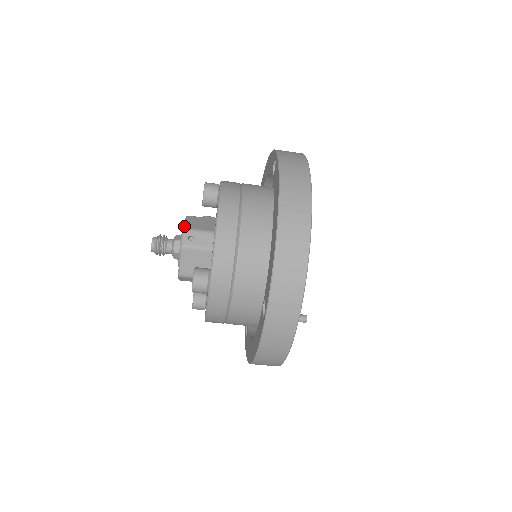
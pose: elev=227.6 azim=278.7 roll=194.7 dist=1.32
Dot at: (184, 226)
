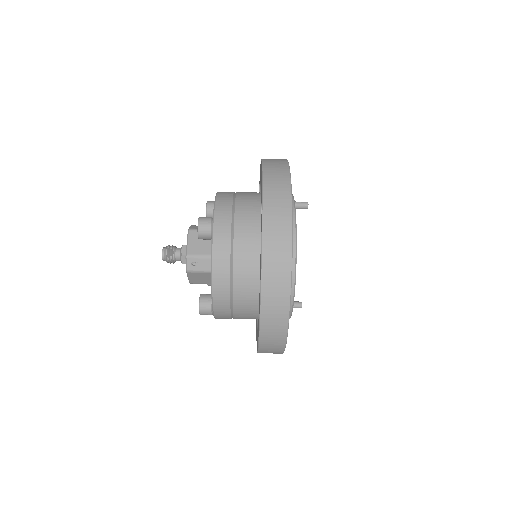
Dot at: (186, 252)
